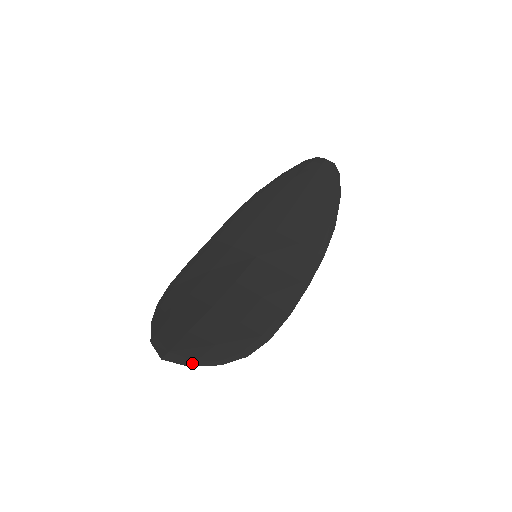
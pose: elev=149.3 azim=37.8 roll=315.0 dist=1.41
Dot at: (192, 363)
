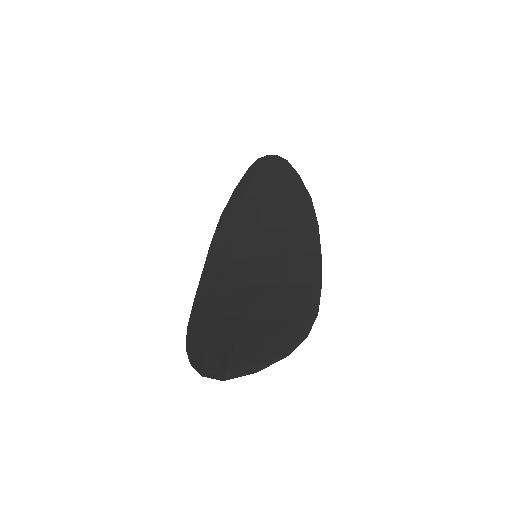
Dot at: (257, 368)
